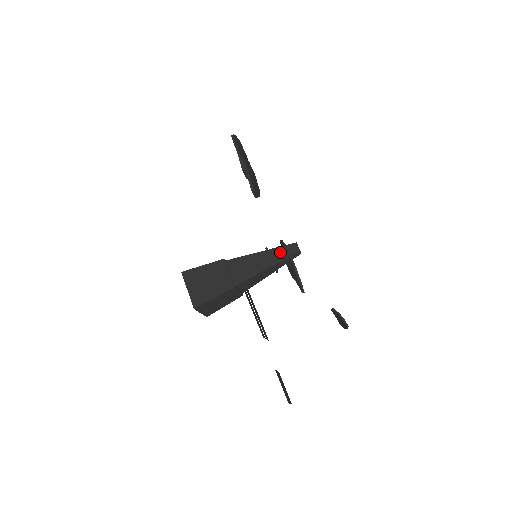
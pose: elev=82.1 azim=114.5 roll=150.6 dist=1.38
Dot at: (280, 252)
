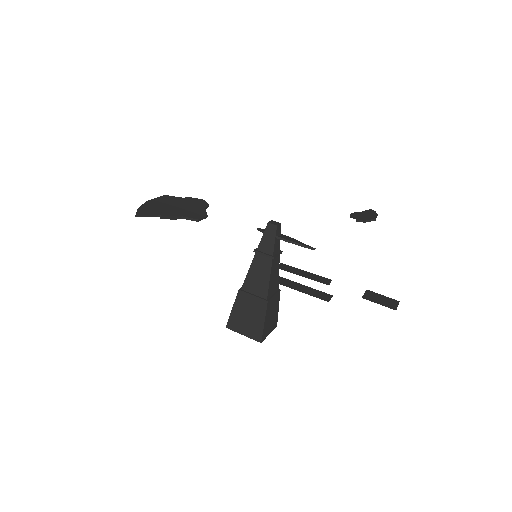
Dot at: (266, 243)
